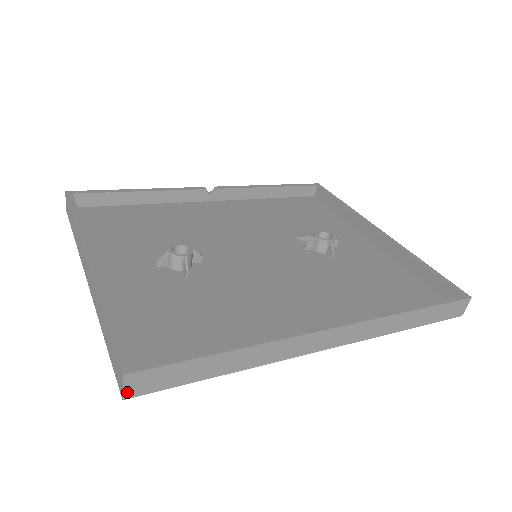
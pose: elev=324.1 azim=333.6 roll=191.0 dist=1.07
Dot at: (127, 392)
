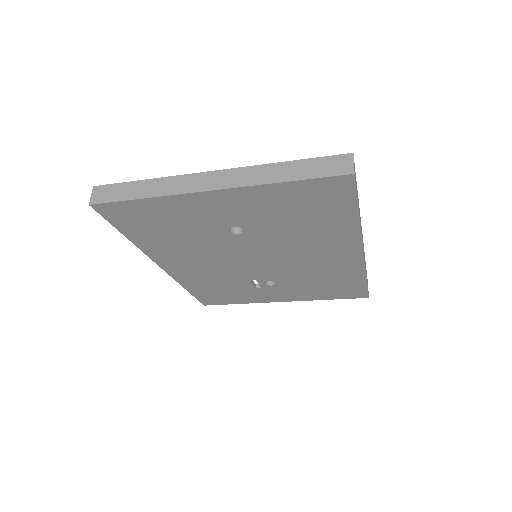
Dot at: (354, 170)
